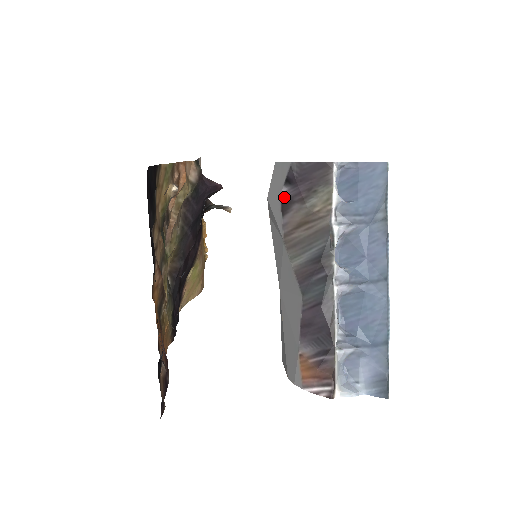
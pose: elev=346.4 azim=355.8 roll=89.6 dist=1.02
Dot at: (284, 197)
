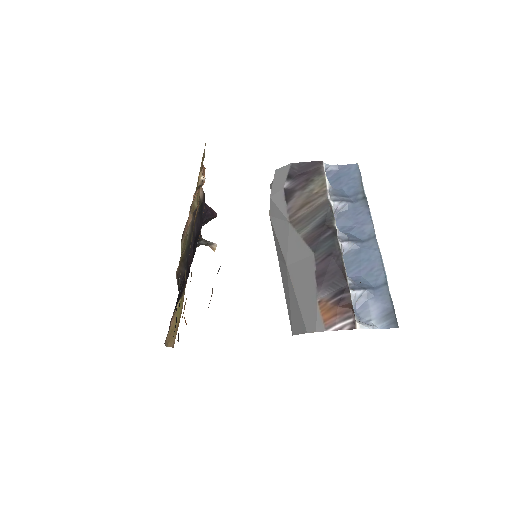
Dot at: (287, 189)
